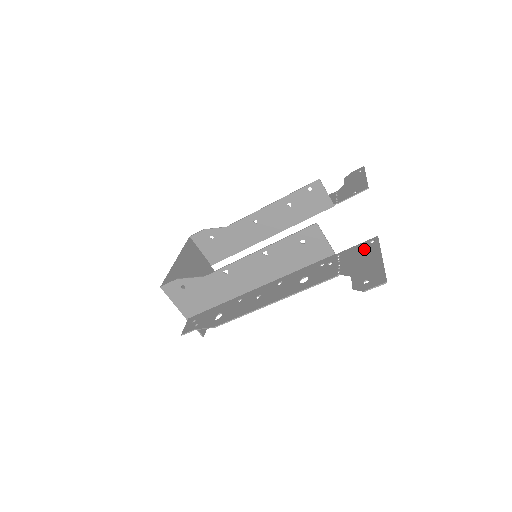
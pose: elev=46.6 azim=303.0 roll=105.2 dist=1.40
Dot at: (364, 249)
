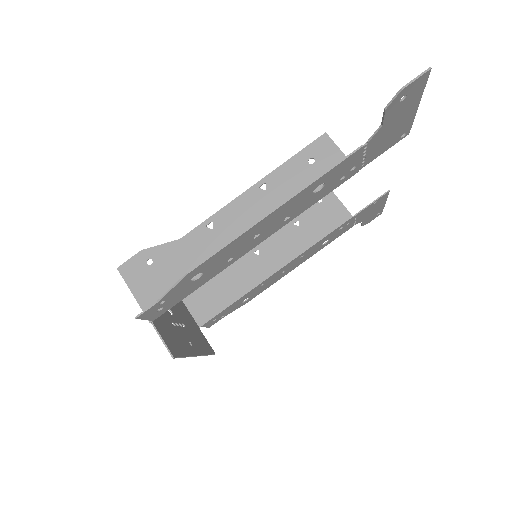
Dot at: (393, 136)
